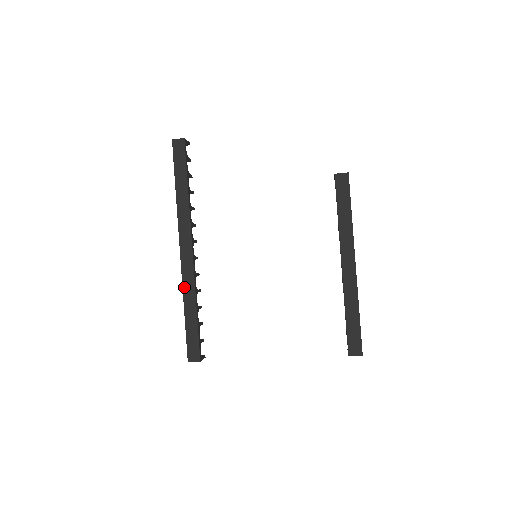
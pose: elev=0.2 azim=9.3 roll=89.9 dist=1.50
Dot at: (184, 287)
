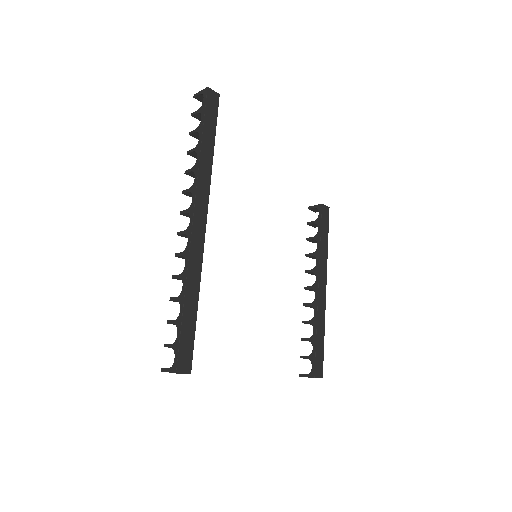
Dot at: (190, 268)
